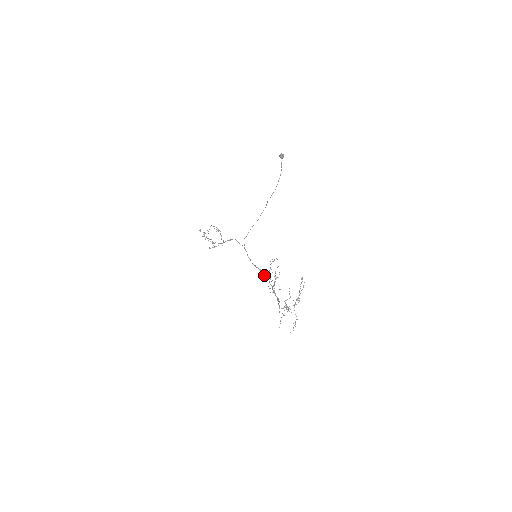
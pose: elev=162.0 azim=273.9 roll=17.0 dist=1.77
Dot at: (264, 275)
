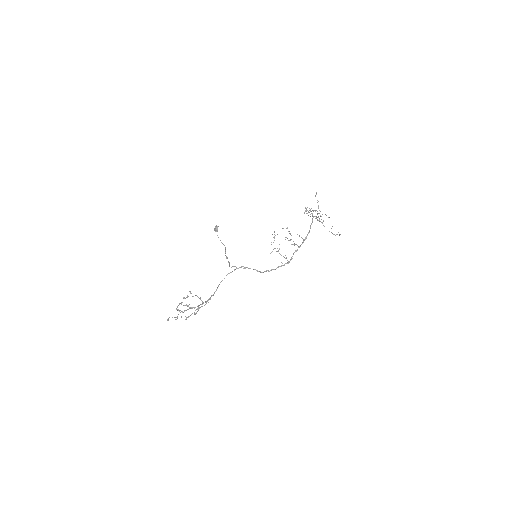
Dot at: (275, 269)
